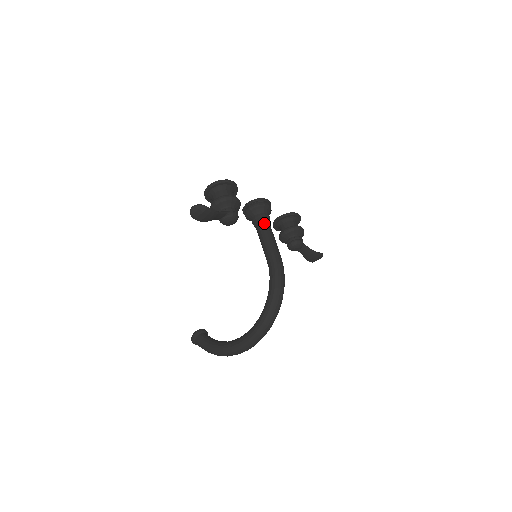
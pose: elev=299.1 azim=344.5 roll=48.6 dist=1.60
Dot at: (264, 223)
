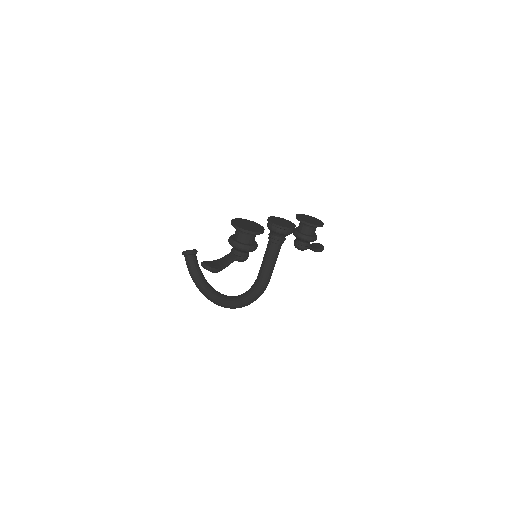
Dot at: (276, 247)
